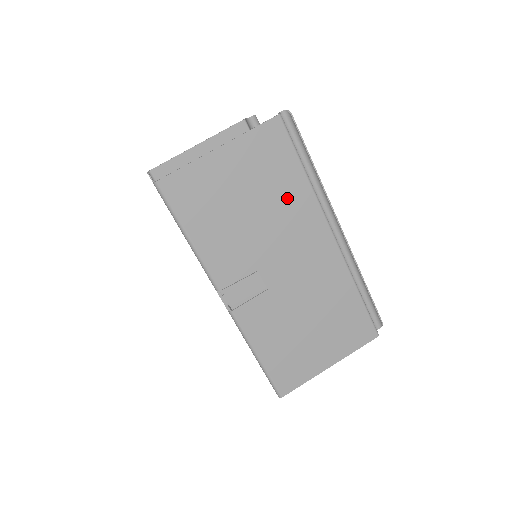
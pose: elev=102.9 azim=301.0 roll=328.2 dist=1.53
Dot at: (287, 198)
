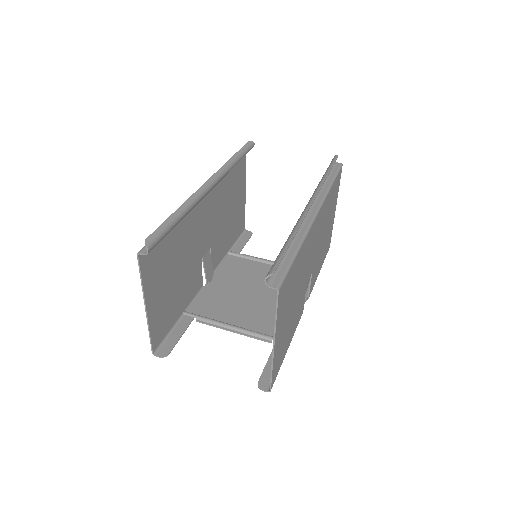
Dot at: (300, 267)
